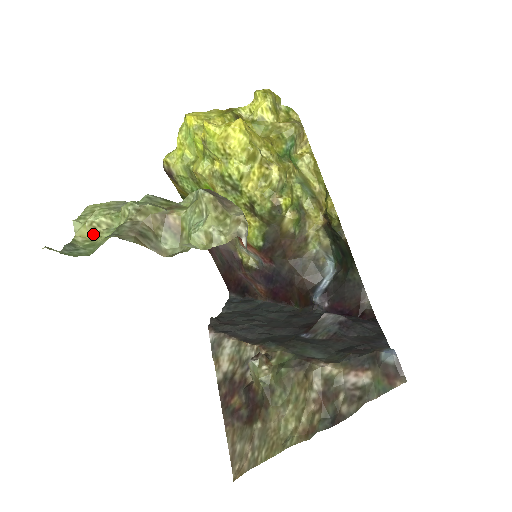
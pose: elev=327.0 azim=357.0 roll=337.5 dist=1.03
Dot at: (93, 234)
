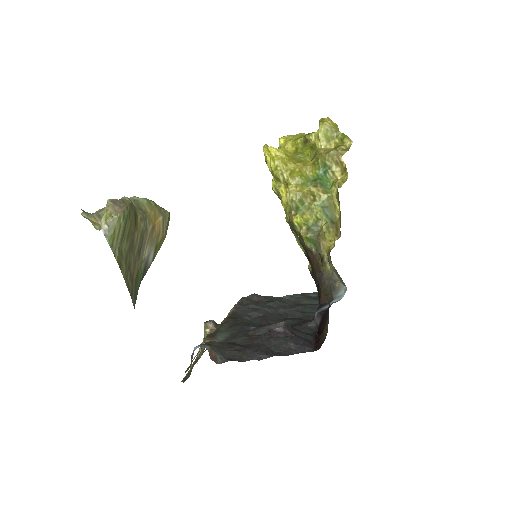
Dot at: occluded
